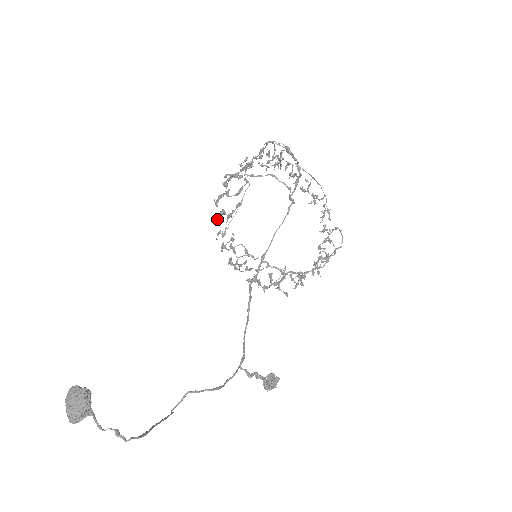
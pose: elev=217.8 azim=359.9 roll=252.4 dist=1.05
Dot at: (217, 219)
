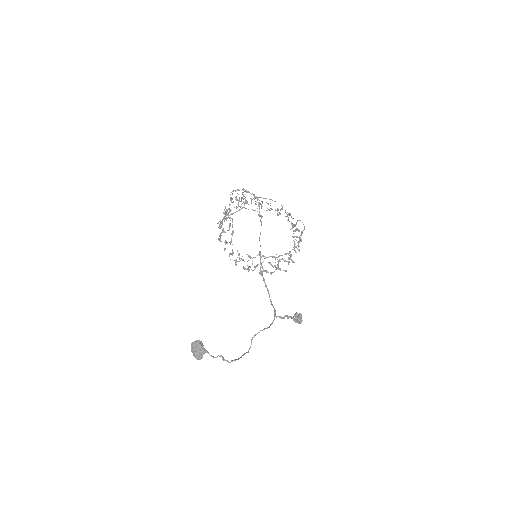
Dot at: (225, 248)
